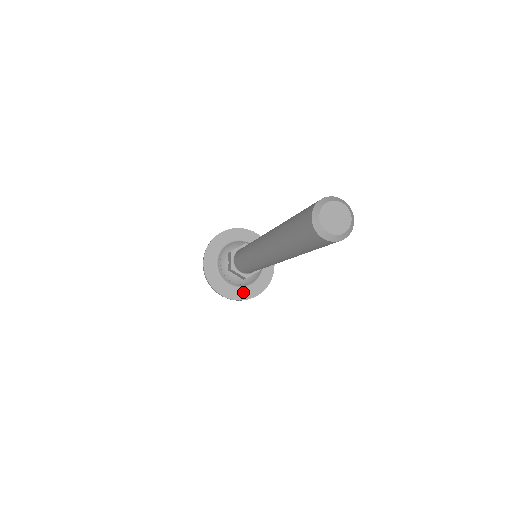
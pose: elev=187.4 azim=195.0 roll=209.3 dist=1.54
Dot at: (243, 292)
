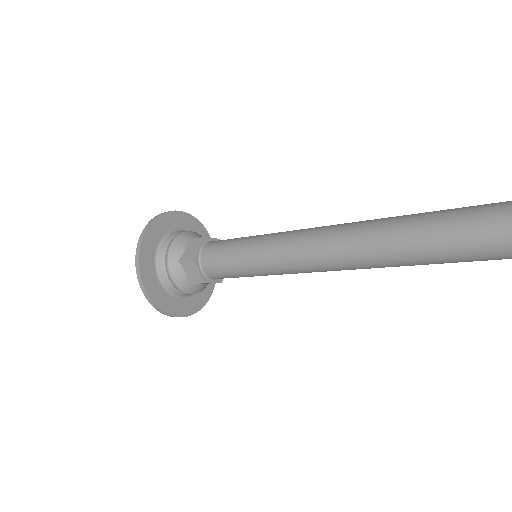
Dot at: (171, 303)
